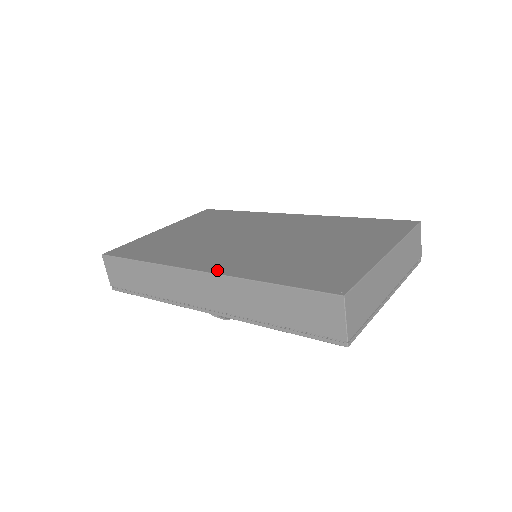
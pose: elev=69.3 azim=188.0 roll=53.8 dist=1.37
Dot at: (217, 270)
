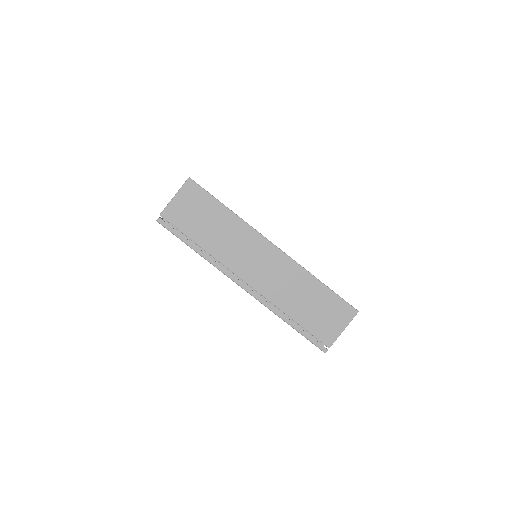
Dot at: occluded
